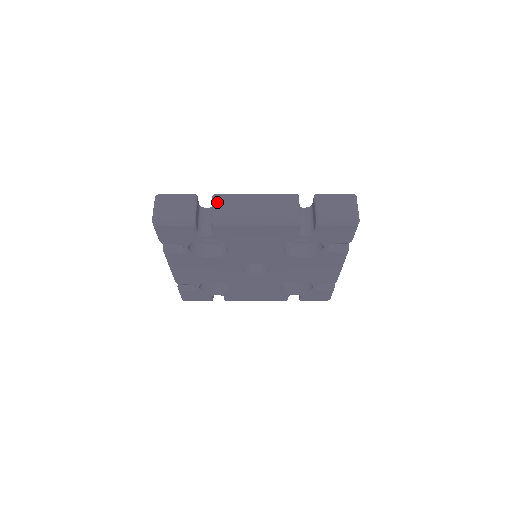
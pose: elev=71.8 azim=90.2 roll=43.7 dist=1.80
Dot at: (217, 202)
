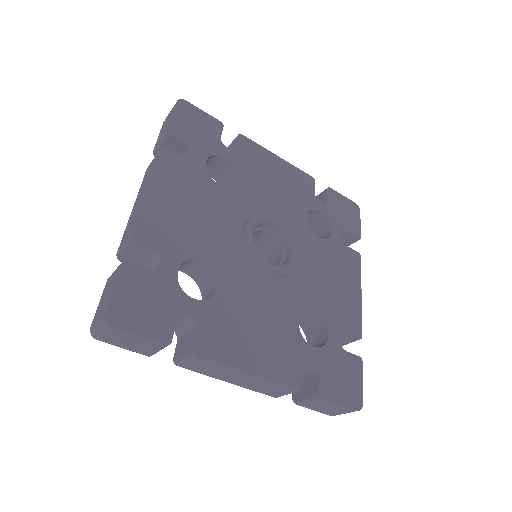
Dot at: (193, 361)
